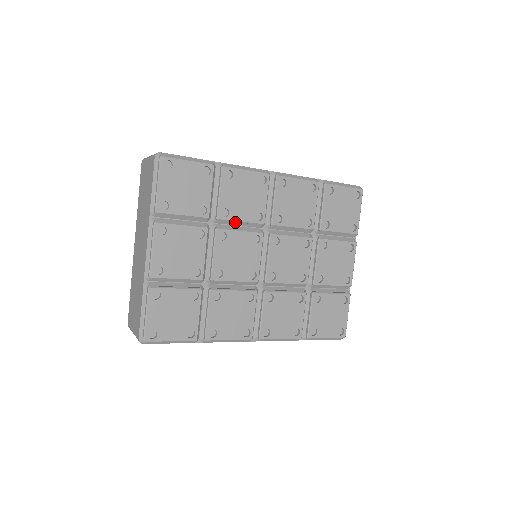
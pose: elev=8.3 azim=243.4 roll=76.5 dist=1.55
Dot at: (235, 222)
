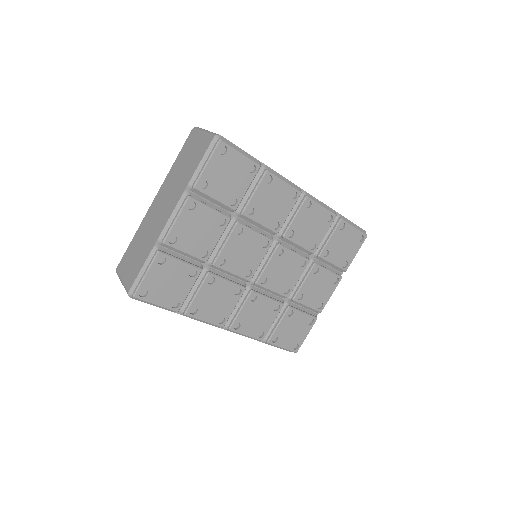
Dot at: (254, 222)
